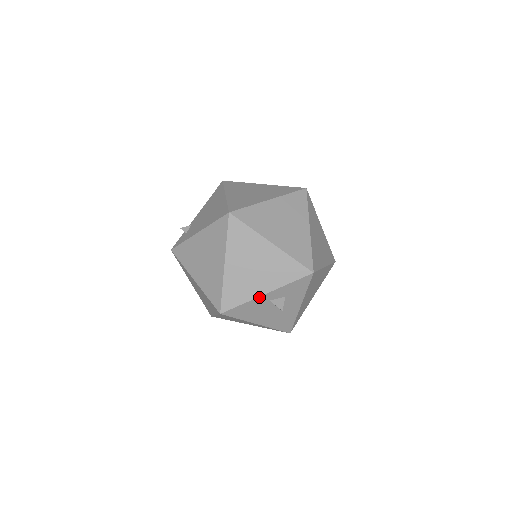
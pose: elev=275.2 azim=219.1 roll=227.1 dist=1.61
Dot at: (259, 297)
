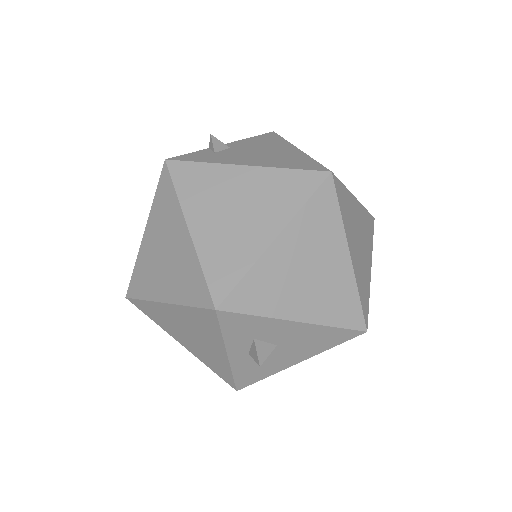
Dot at: (230, 362)
